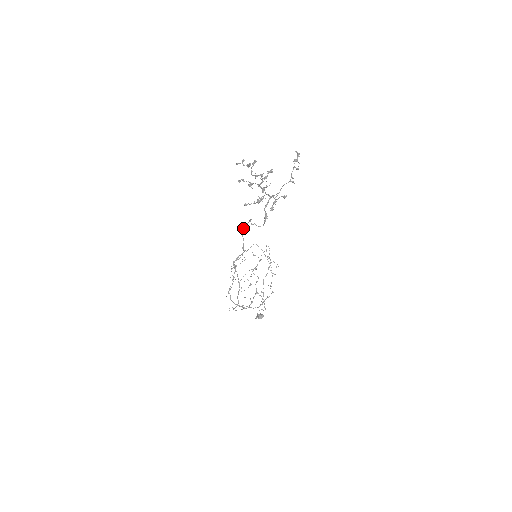
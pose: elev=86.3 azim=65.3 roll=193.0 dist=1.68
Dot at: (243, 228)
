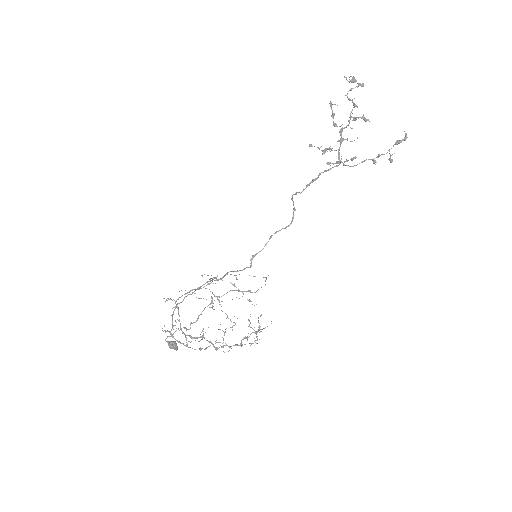
Dot at: (277, 231)
